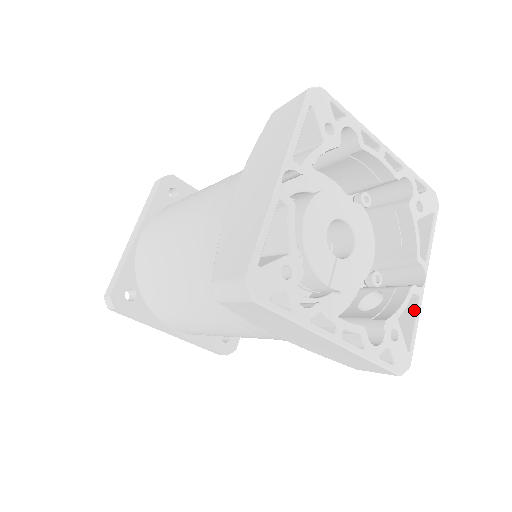
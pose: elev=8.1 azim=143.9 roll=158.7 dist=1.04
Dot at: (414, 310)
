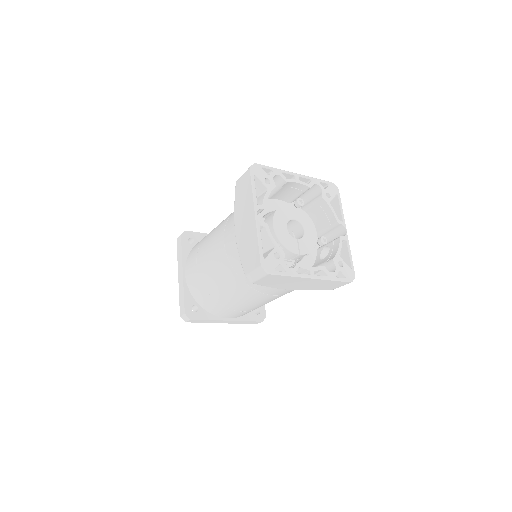
Dot at: (347, 248)
